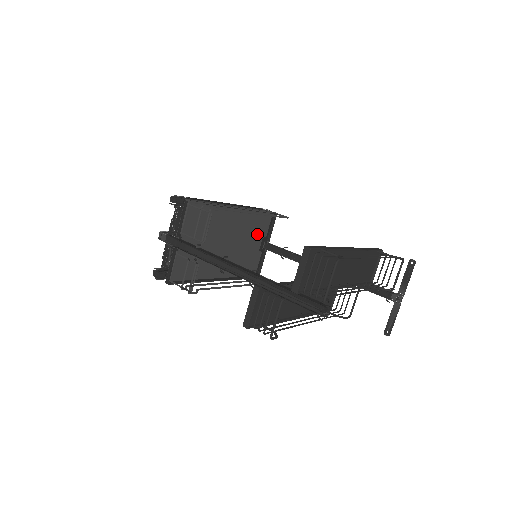
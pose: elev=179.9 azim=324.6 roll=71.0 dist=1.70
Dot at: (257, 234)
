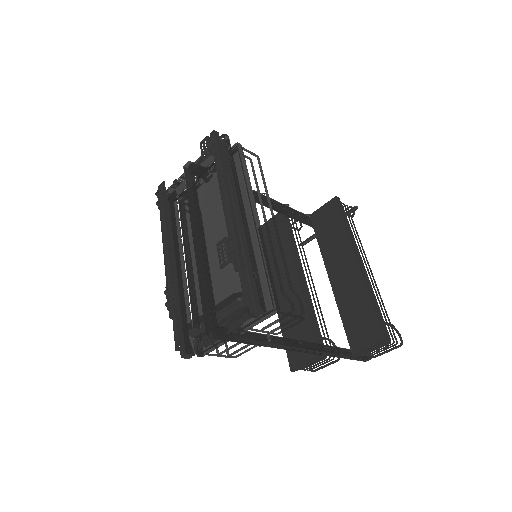
Dot at: occluded
